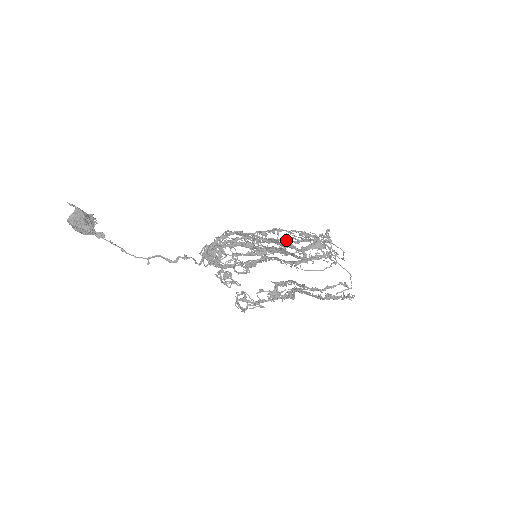
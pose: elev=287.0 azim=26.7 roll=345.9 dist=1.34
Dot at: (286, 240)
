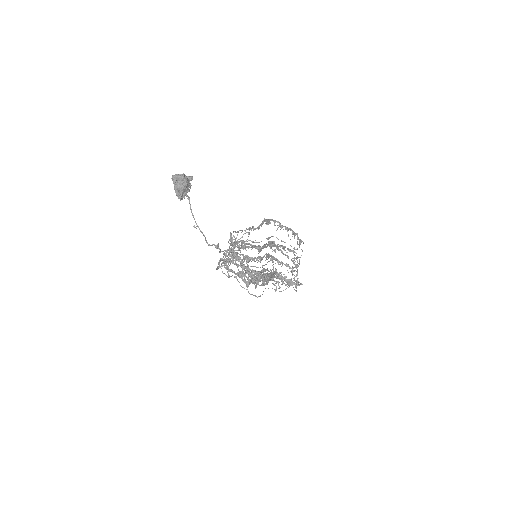
Dot at: (283, 253)
